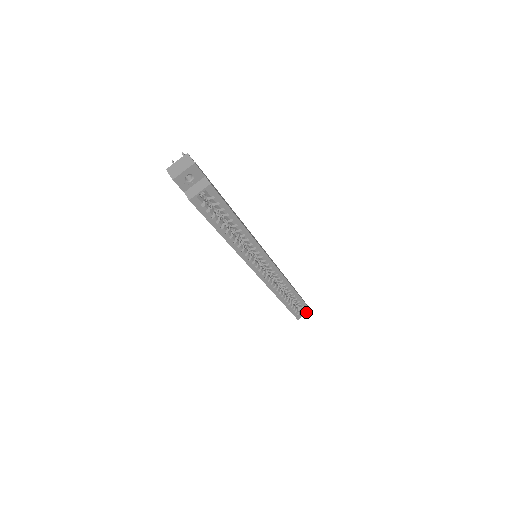
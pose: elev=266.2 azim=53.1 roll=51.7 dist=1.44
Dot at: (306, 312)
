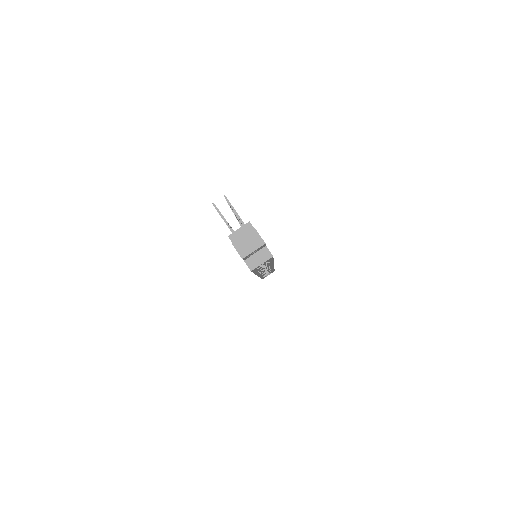
Dot at: occluded
